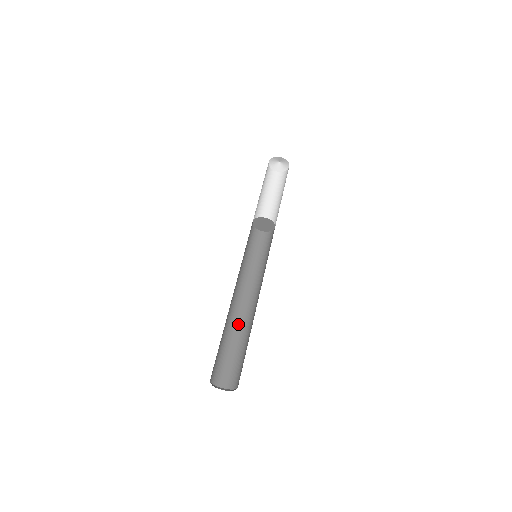
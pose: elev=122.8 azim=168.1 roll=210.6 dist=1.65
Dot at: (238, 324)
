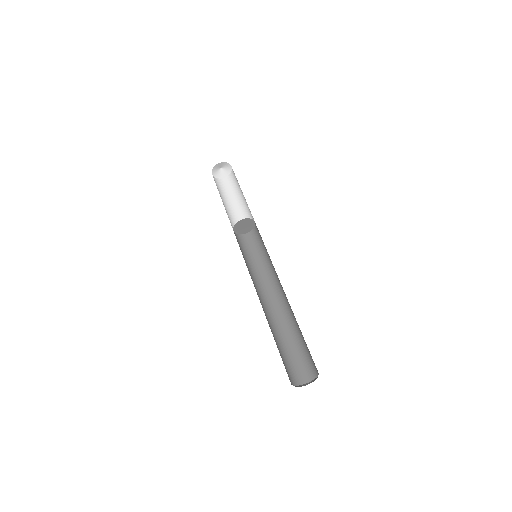
Dot at: (276, 323)
